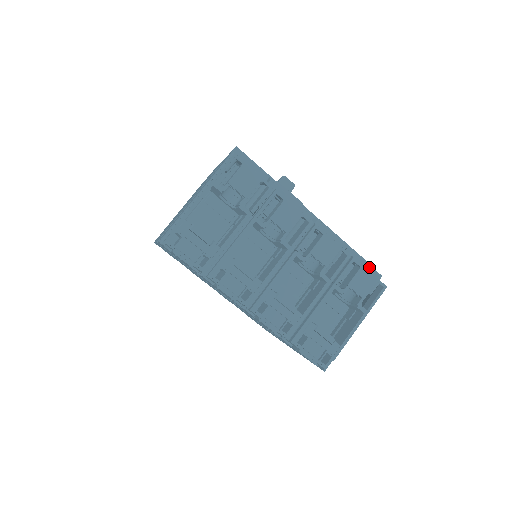
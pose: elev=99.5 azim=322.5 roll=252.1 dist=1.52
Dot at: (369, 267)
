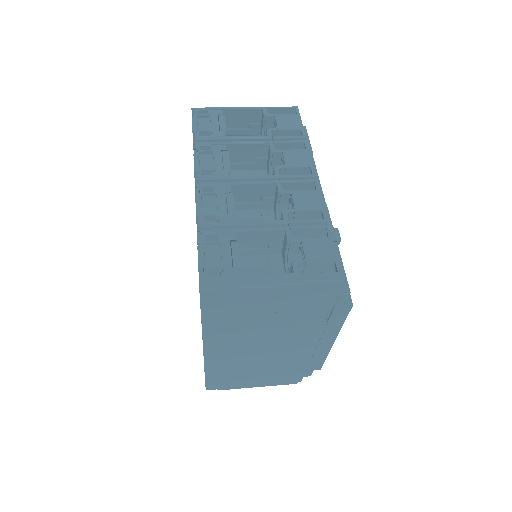
Dot at: (343, 274)
